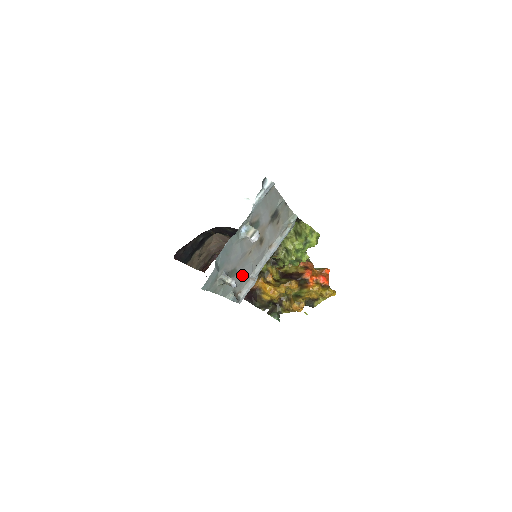
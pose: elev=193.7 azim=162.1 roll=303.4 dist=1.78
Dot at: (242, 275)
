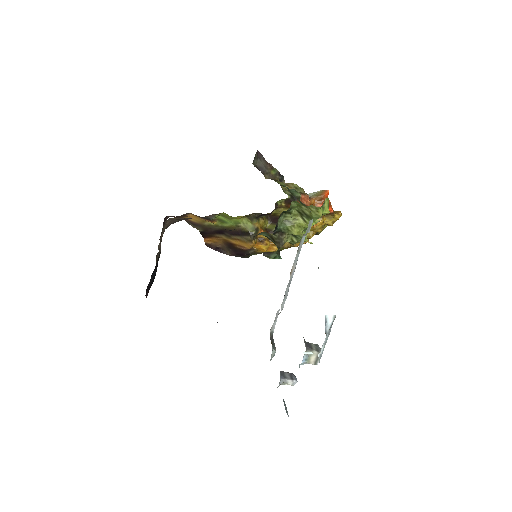
Dot at: occluded
